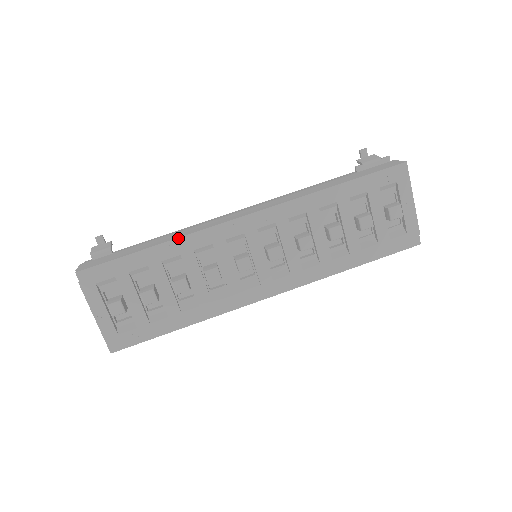
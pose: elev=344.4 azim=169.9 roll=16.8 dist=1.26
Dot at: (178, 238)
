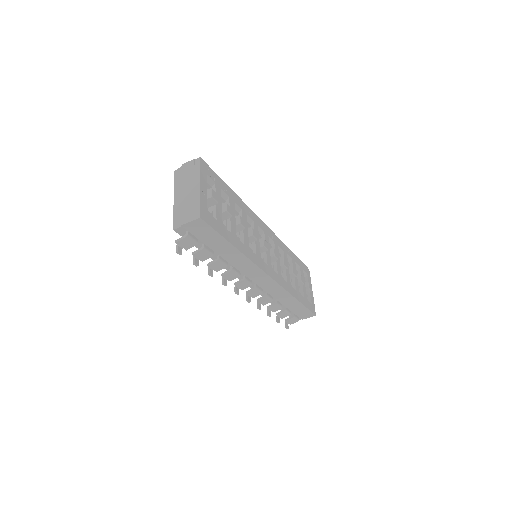
Dot at: occluded
